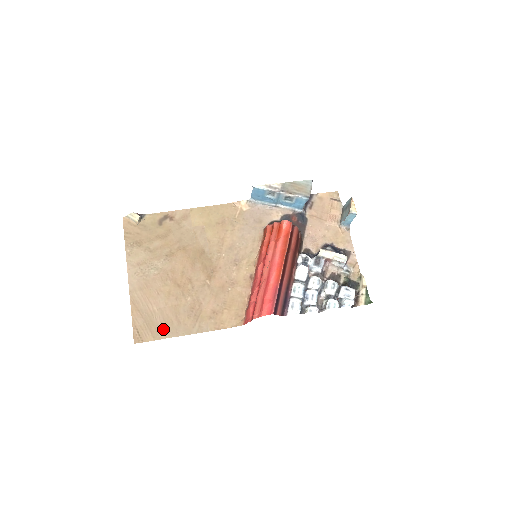
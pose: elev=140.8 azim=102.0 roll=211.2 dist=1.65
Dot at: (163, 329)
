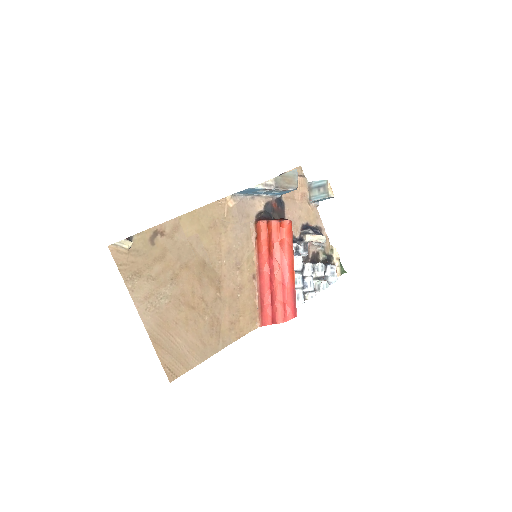
Dot at: (192, 357)
